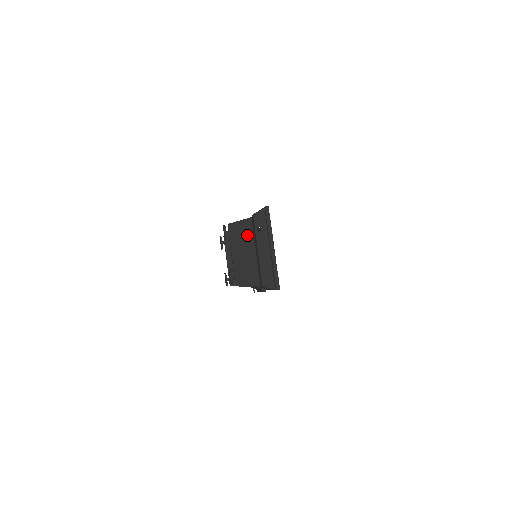
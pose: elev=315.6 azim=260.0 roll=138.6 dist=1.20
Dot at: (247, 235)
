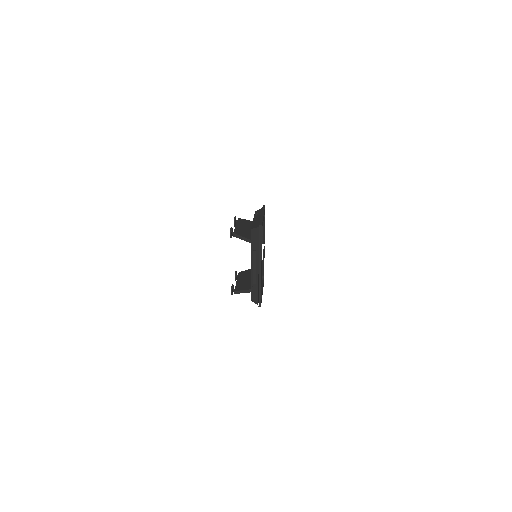
Dot at: (249, 225)
